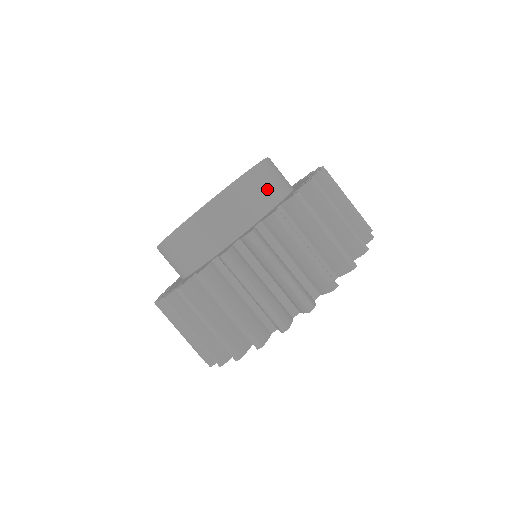
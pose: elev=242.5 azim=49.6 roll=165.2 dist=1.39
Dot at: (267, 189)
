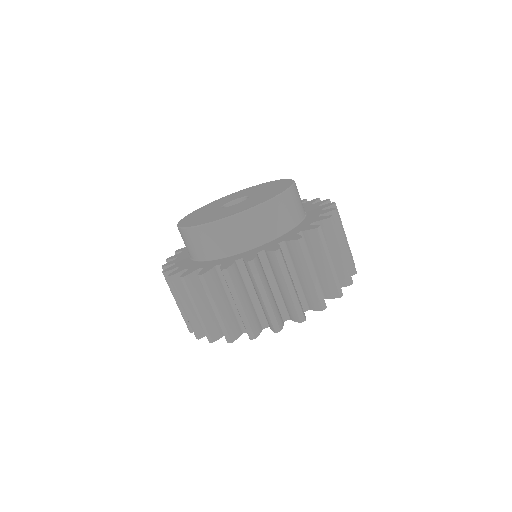
Dot at: (266, 226)
